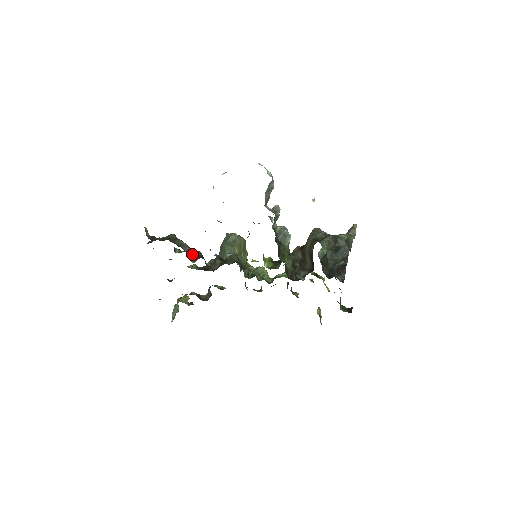
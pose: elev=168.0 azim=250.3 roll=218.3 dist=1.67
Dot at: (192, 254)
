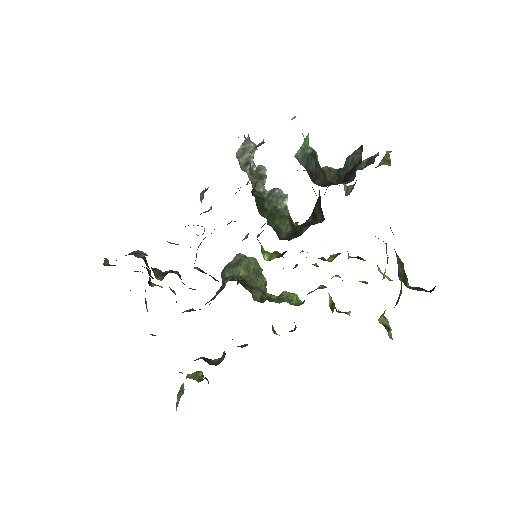
Dot at: (161, 273)
